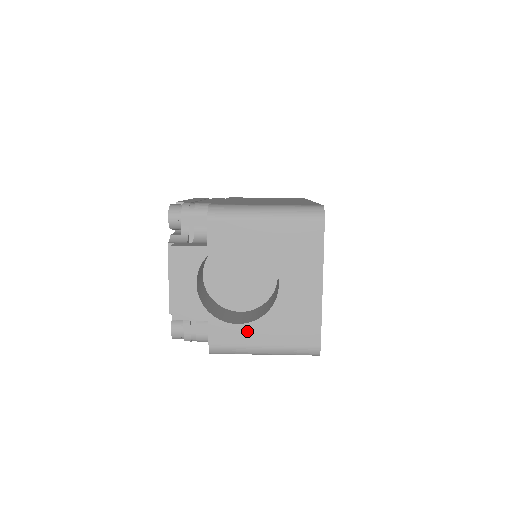
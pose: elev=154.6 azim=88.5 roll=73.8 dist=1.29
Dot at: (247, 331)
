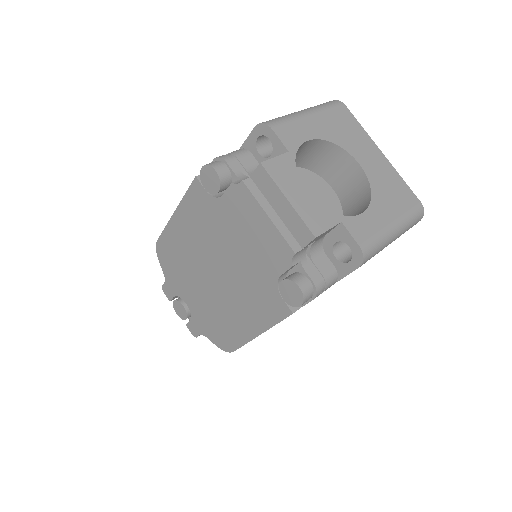
Dot at: (373, 216)
